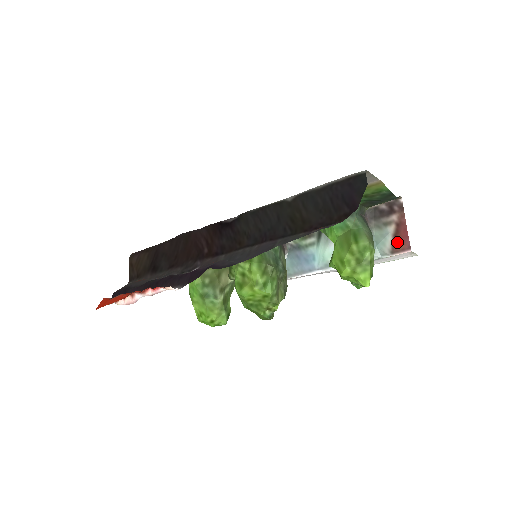
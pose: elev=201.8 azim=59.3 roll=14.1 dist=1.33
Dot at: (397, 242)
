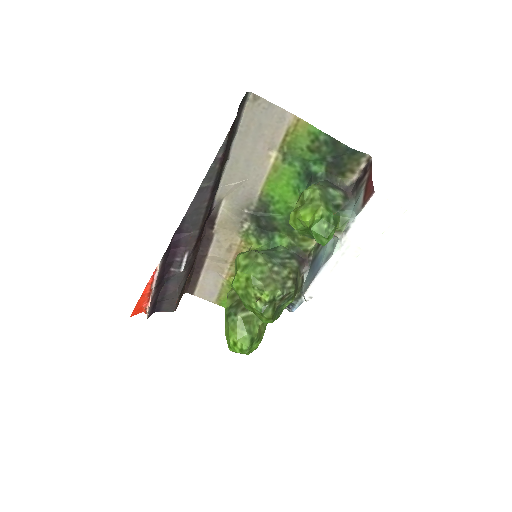
Dot at: (366, 194)
